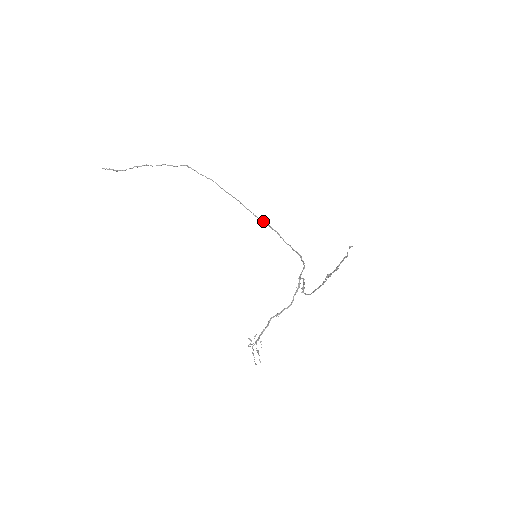
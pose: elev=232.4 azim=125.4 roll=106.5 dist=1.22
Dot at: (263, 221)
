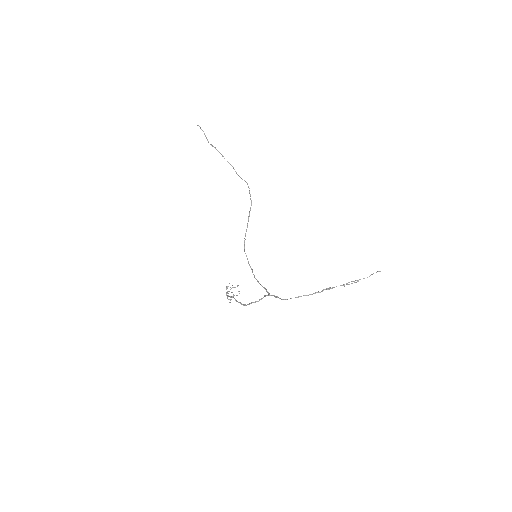
Dot at: (246, 256)
